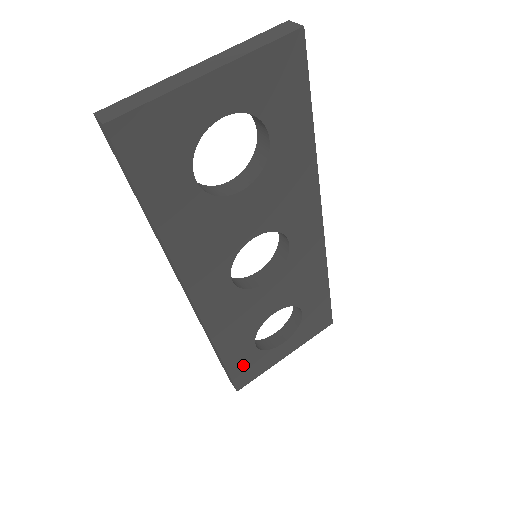
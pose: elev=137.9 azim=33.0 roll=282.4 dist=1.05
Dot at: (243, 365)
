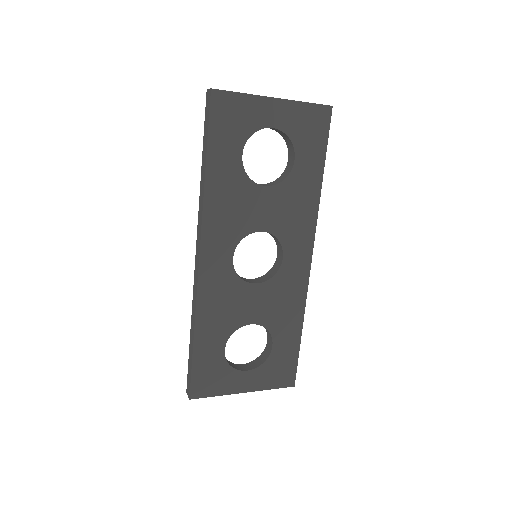
Dot at: (207, 367)
